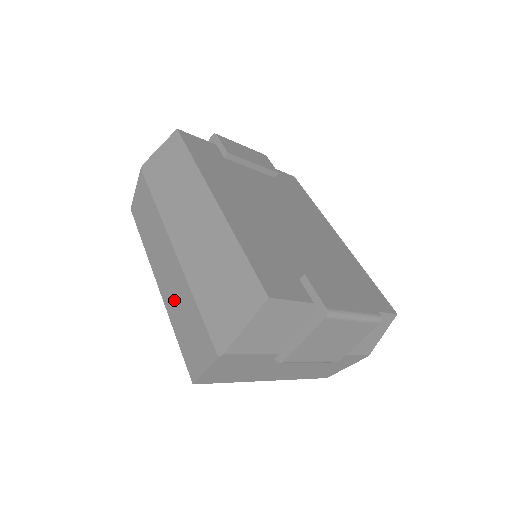
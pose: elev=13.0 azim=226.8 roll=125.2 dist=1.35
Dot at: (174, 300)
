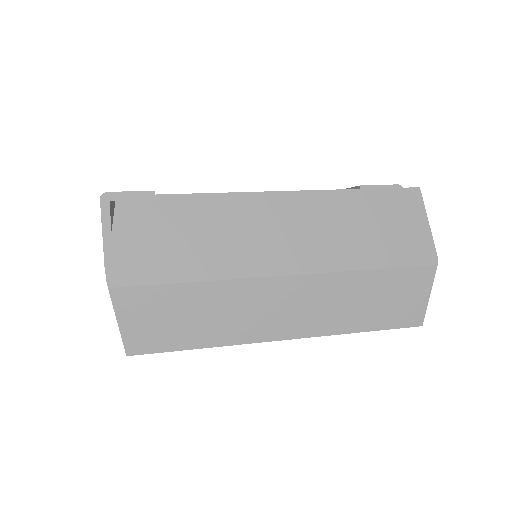
Dot at: (336, 311)
